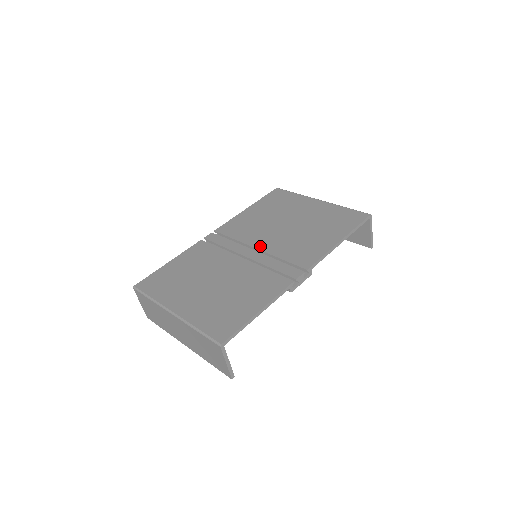
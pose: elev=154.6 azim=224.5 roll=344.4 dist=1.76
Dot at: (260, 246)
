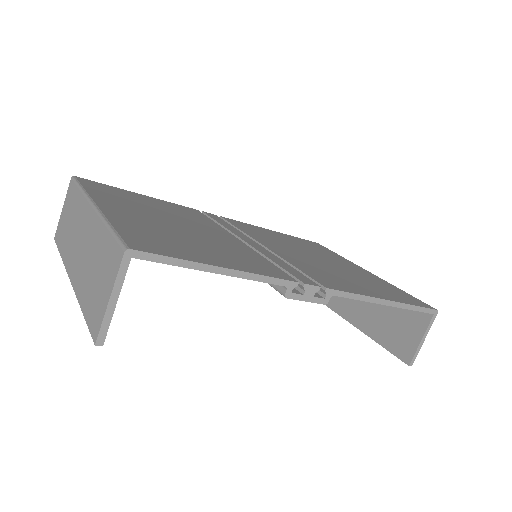
Dot at: (270, 247)
